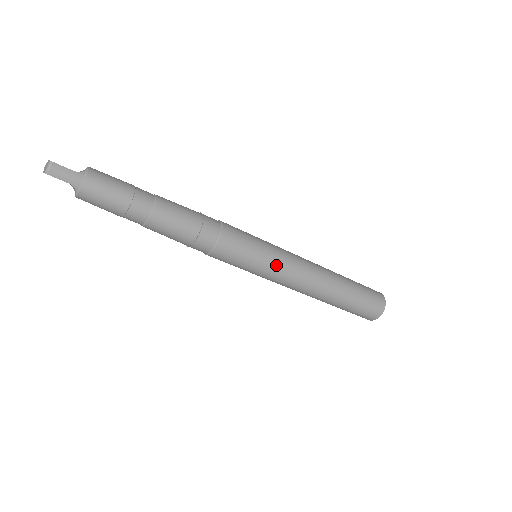
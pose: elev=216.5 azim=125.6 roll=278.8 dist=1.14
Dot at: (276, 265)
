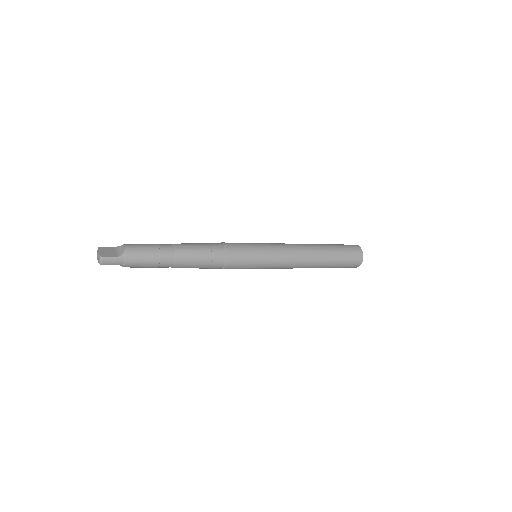
Dot at: (271, 263)
